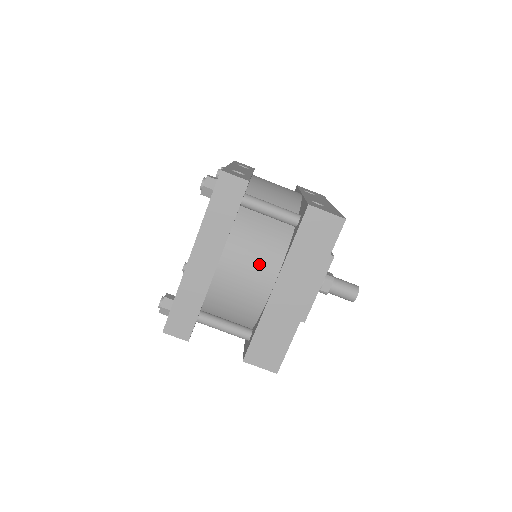
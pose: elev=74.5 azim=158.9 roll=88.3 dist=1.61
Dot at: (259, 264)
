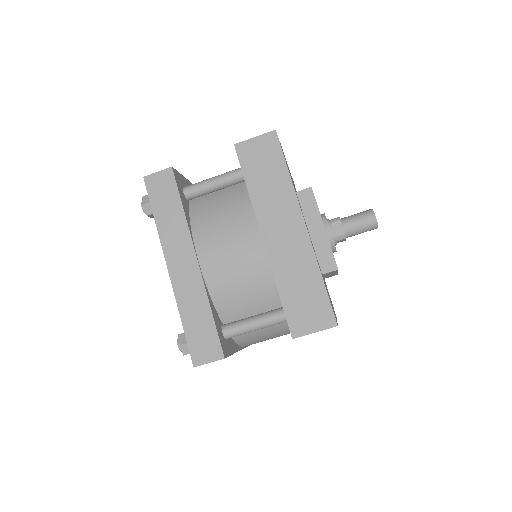
Dot at: (234, 230)
